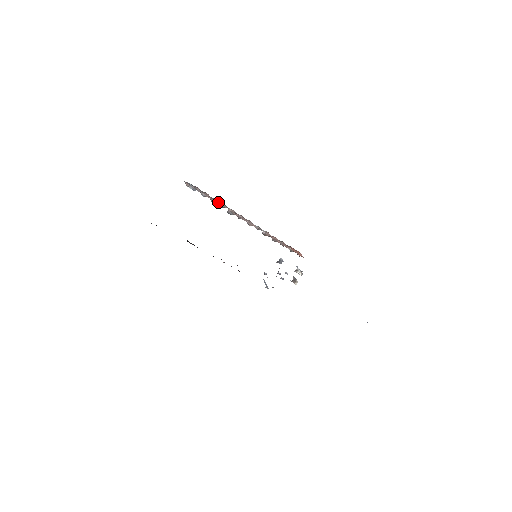
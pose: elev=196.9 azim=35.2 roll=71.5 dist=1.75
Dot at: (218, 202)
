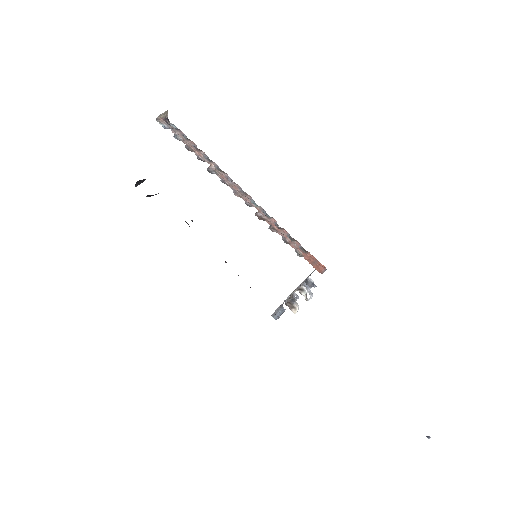
Dot at: (202, 155)
